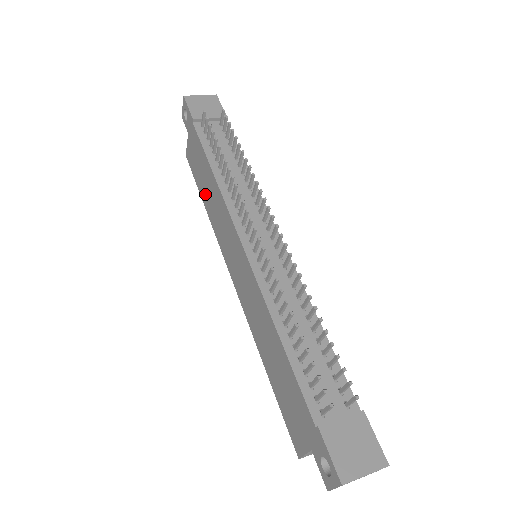
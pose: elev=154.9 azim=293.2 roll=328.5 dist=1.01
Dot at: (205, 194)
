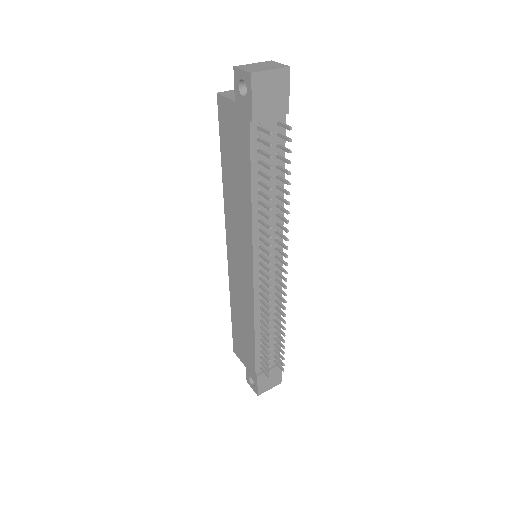
Dot at: (229, 175)
